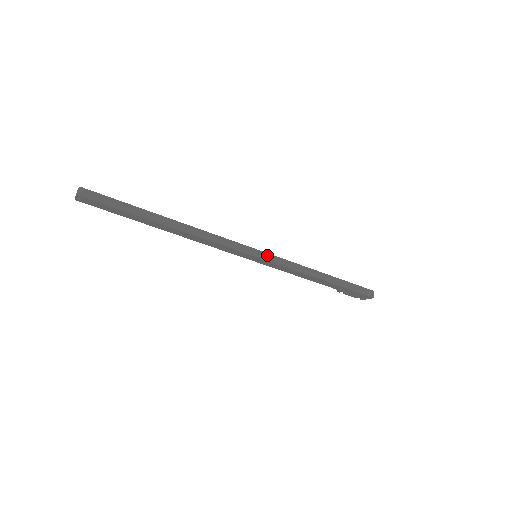
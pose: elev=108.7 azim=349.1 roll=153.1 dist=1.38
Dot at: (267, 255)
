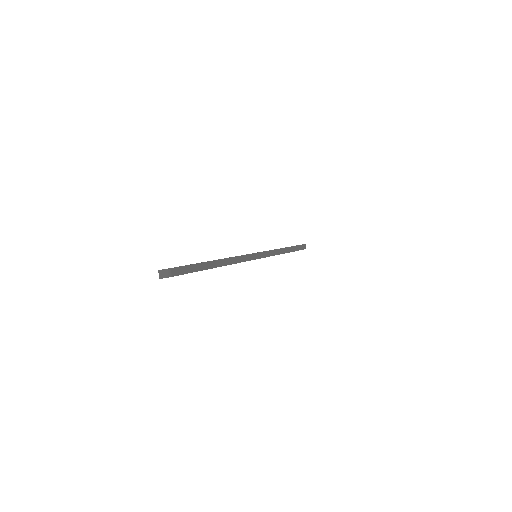
Dot at: (264, 253)
